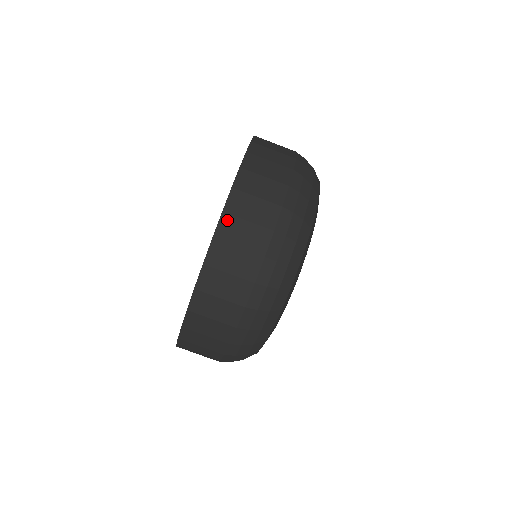
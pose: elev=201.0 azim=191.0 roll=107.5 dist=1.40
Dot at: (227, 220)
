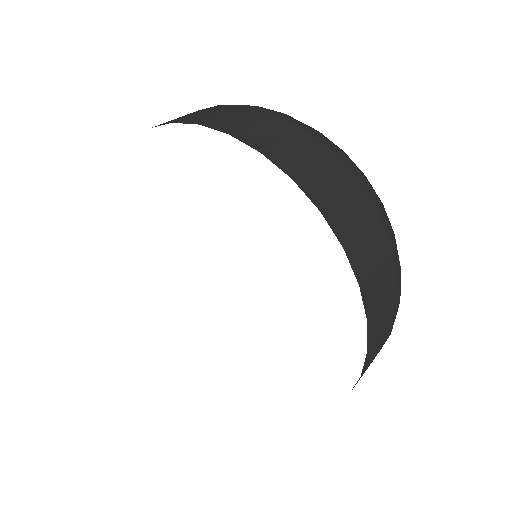
Dot at: (366, 288)
